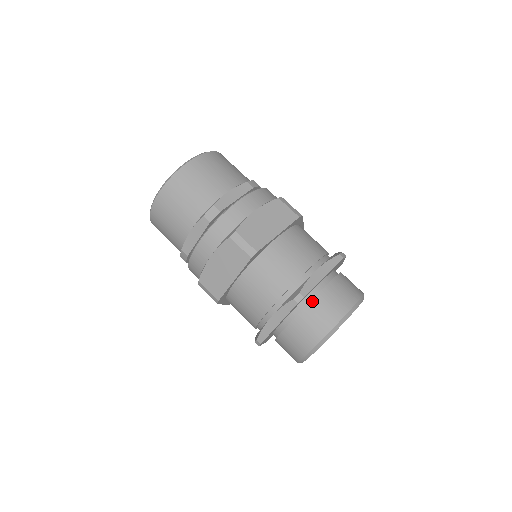
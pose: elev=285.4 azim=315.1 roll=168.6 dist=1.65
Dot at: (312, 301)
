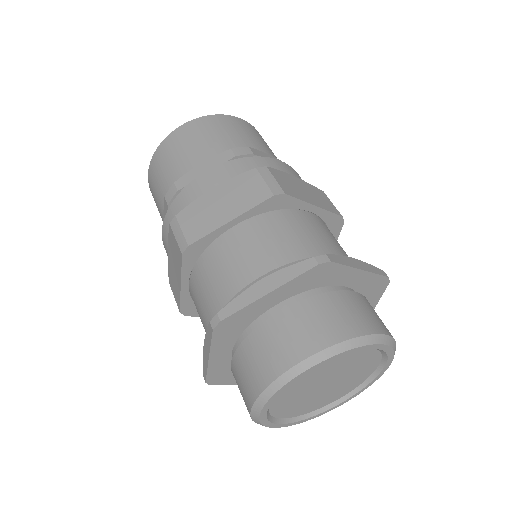
Dot at: (331, 292)
